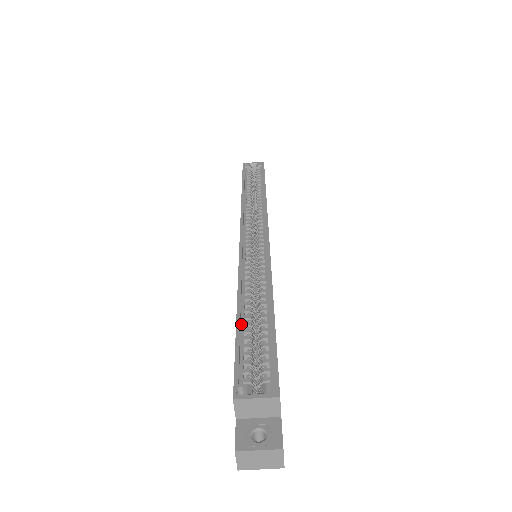
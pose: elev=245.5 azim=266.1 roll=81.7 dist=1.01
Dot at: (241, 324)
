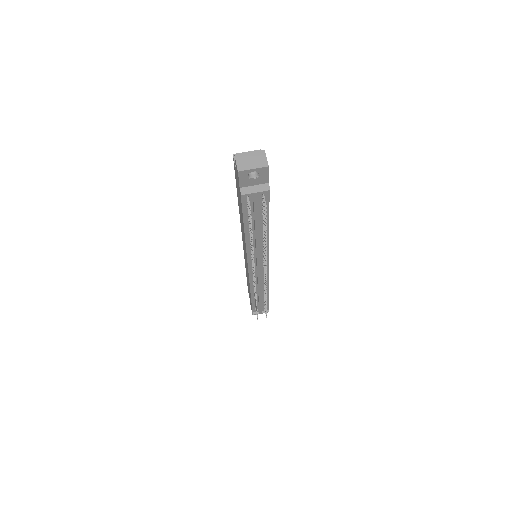
Dot at: occluded
